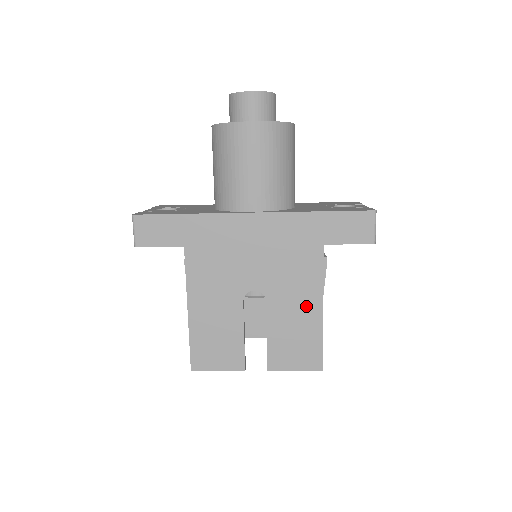
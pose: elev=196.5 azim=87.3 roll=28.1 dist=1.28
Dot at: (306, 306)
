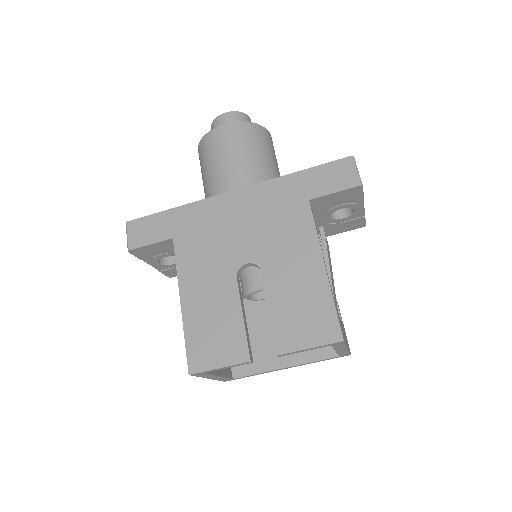
Dot at: (305, 267)
